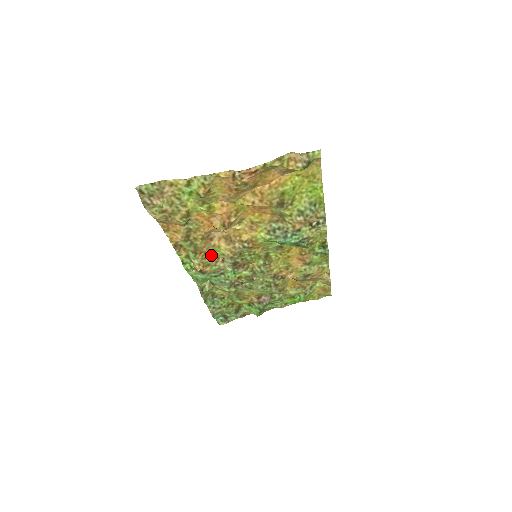
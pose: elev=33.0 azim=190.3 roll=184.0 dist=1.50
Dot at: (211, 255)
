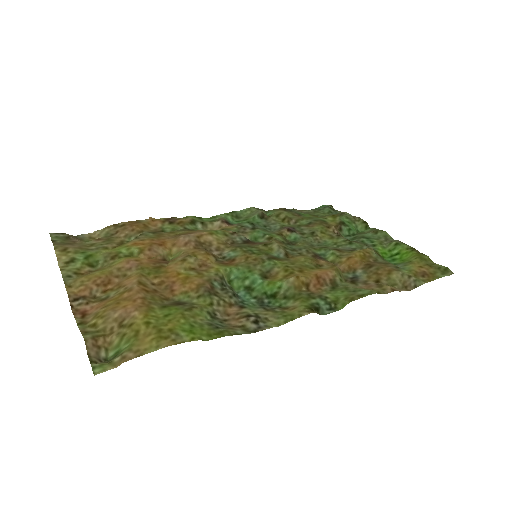
Dot at: (214, 230)
